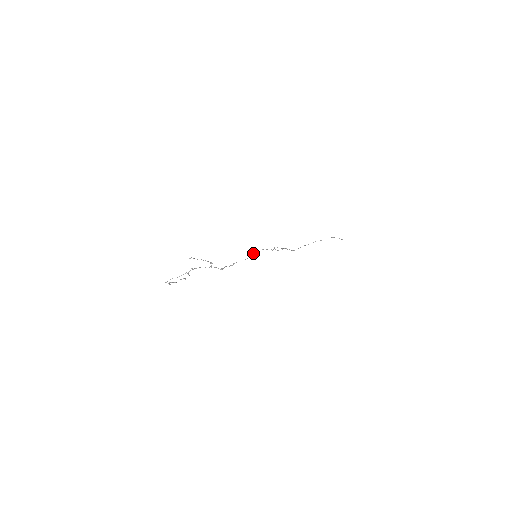
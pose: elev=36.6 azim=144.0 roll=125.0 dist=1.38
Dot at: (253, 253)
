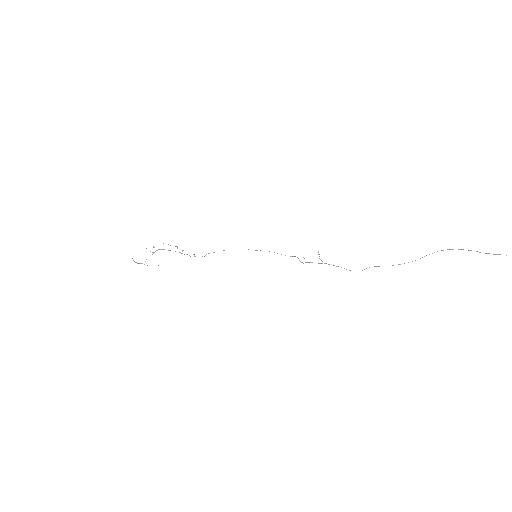
Dot at: occluded
